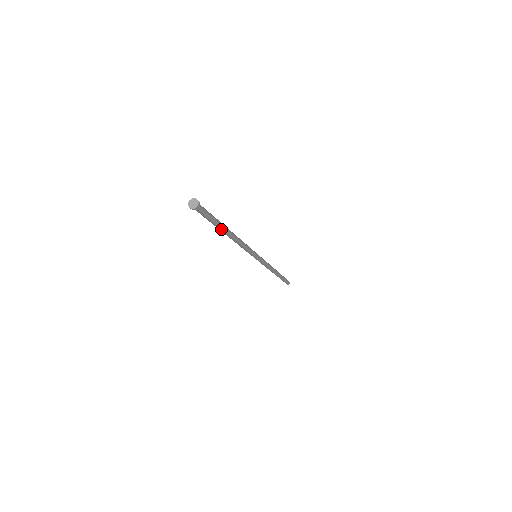
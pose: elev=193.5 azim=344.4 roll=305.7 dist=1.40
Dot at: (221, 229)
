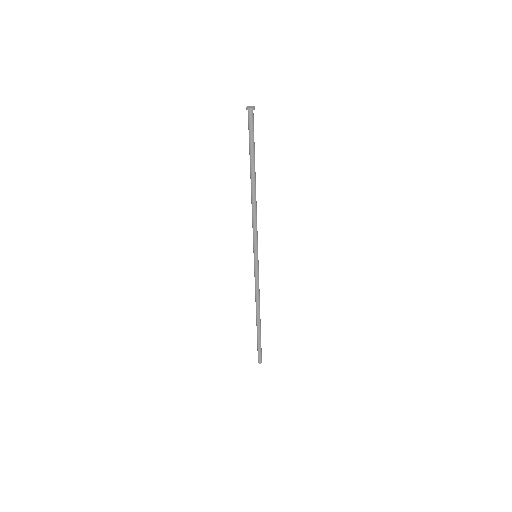
Dot at: (251, 165)
